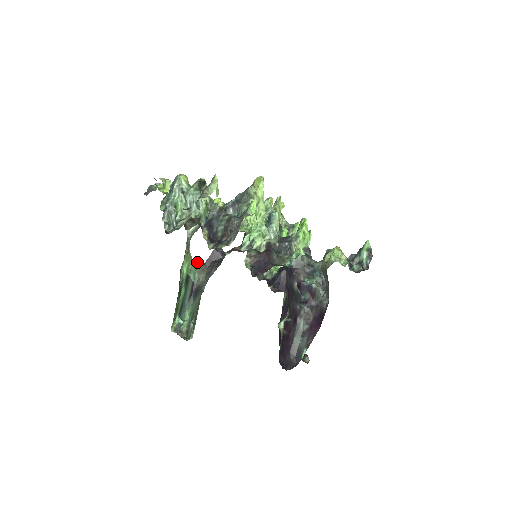
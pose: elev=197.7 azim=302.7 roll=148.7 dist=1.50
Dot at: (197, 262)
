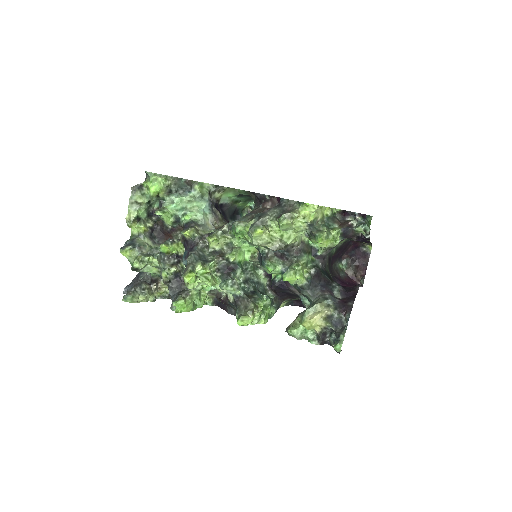
Dot at: (243, 190)
